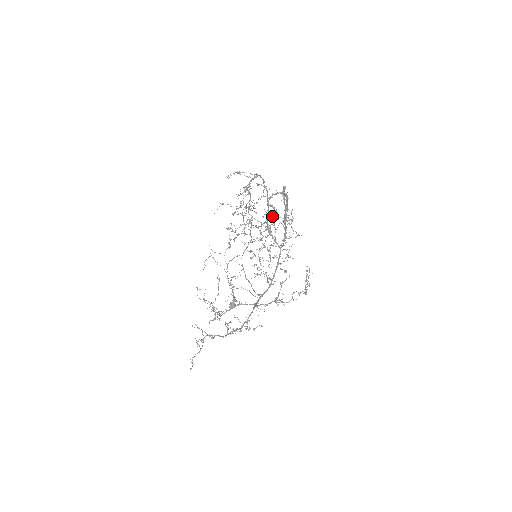
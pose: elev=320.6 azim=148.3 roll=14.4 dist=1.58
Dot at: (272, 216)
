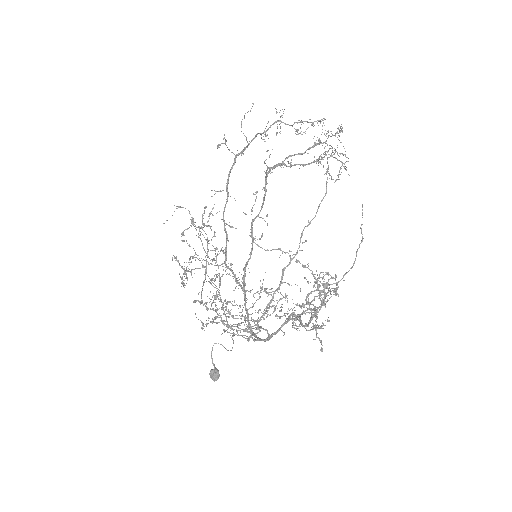
Dot at: occluded
